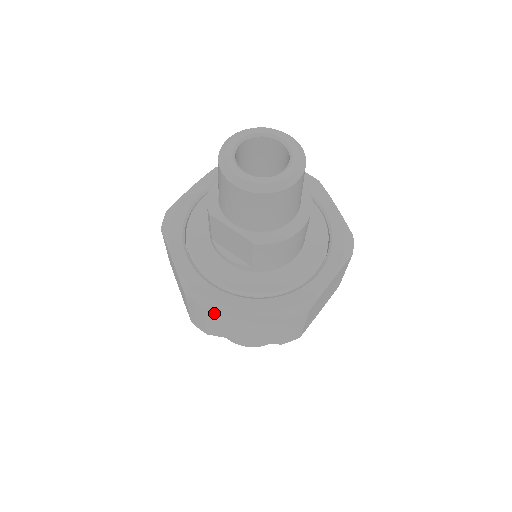
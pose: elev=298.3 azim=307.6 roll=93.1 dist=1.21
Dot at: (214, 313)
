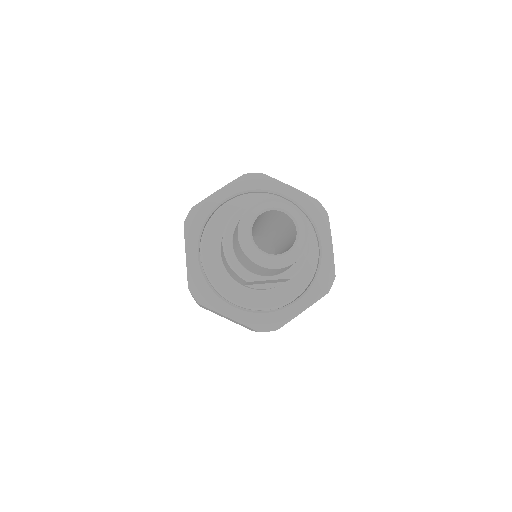
Dot at: occluded
